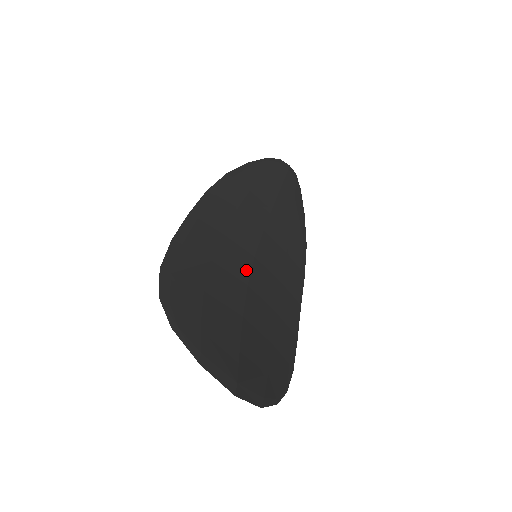
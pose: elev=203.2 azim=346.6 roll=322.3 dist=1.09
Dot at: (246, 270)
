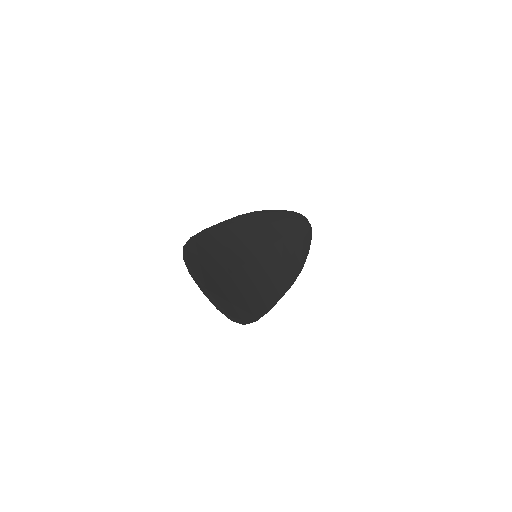
Dot at: (245, 259)
